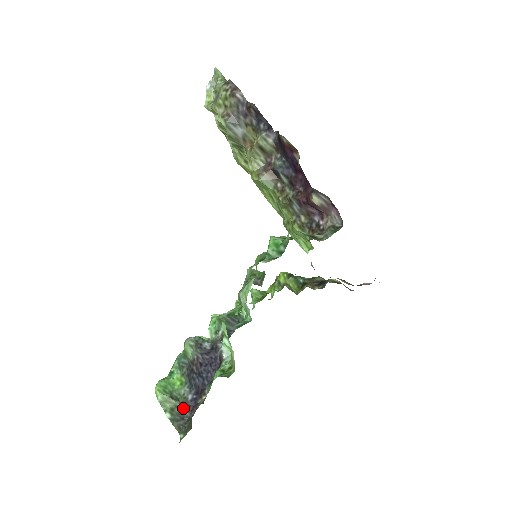
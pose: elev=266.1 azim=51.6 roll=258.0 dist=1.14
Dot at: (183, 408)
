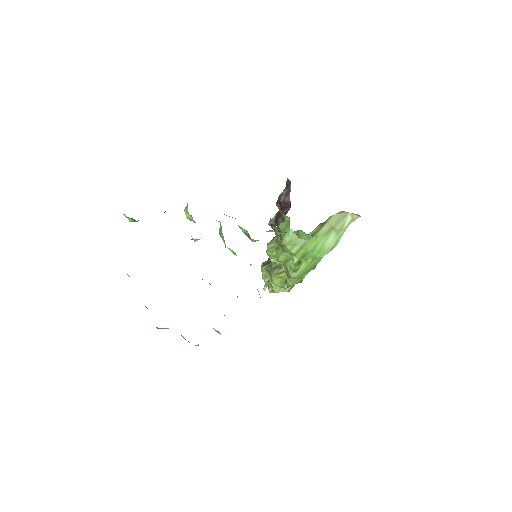
Dot at: occluded
